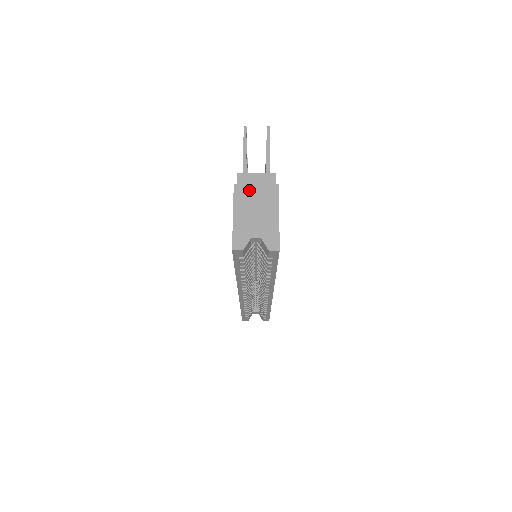
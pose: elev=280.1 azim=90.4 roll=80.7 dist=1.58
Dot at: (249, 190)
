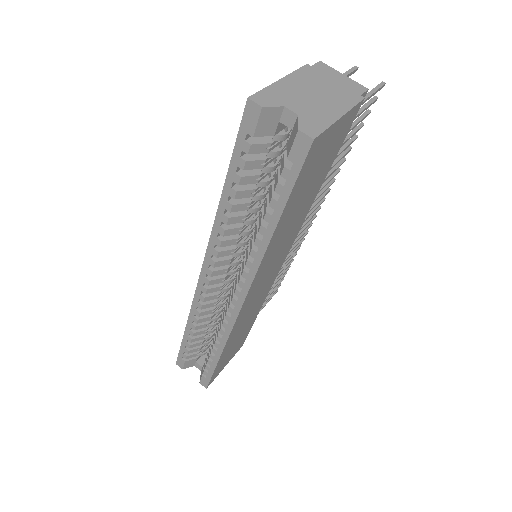
Dot at: (322, 78)
